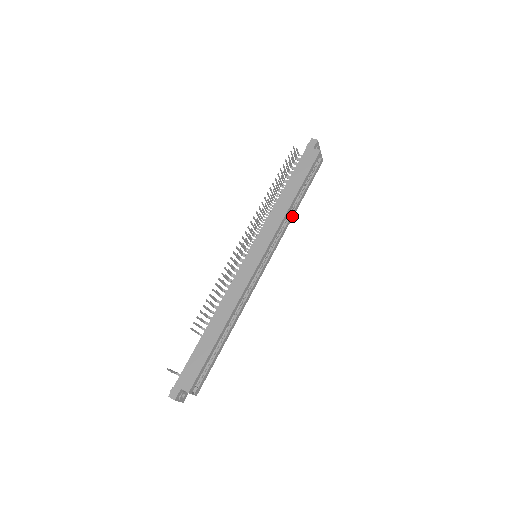
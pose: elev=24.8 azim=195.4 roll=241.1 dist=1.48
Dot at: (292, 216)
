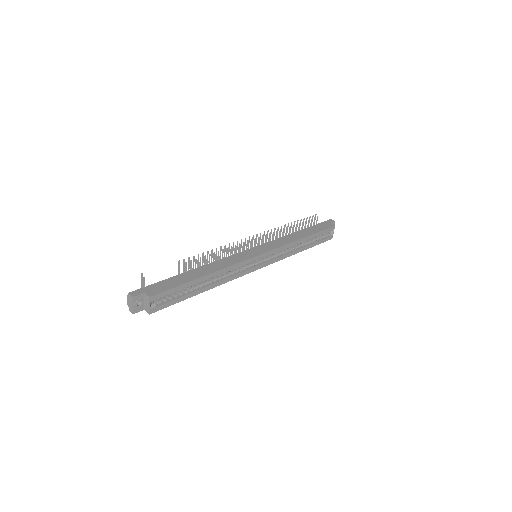
Dot at: (295, 252)
